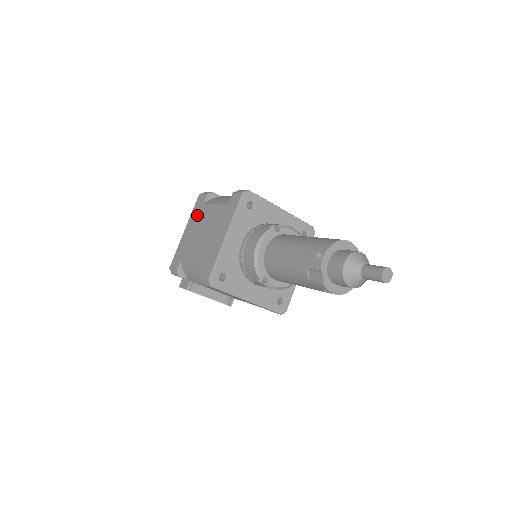
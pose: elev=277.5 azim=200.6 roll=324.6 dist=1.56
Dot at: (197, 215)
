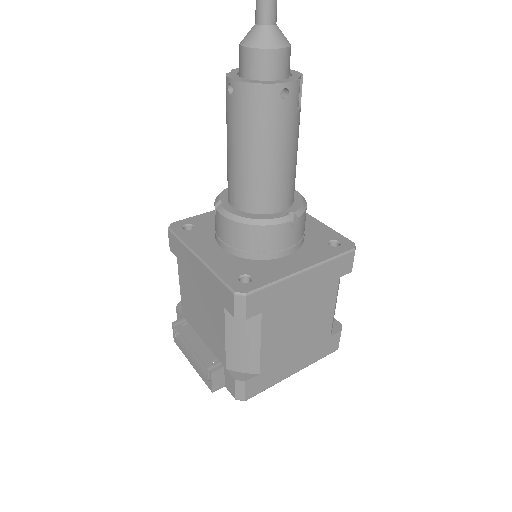
Dot at: occluded
